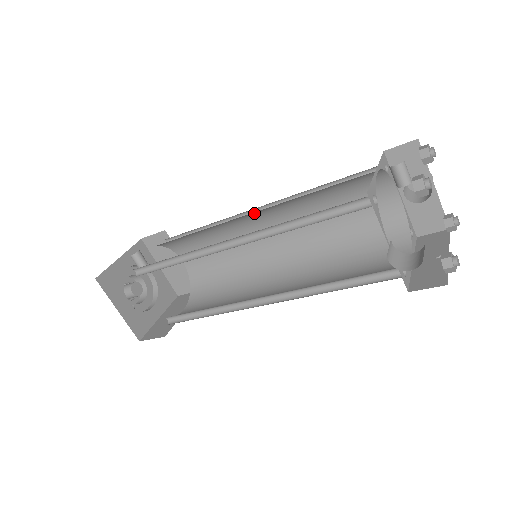
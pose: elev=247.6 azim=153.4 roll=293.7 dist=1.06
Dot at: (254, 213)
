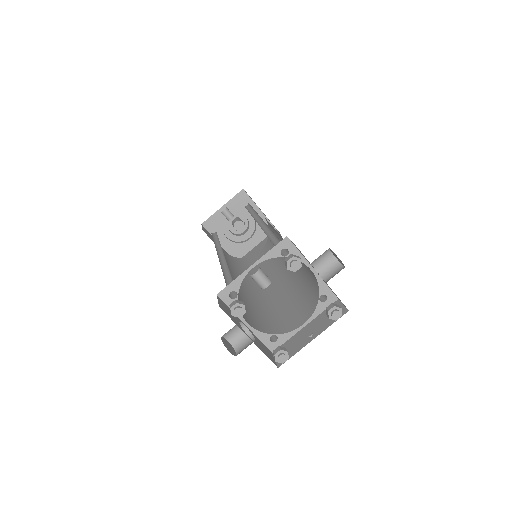
Dot at: occluded
